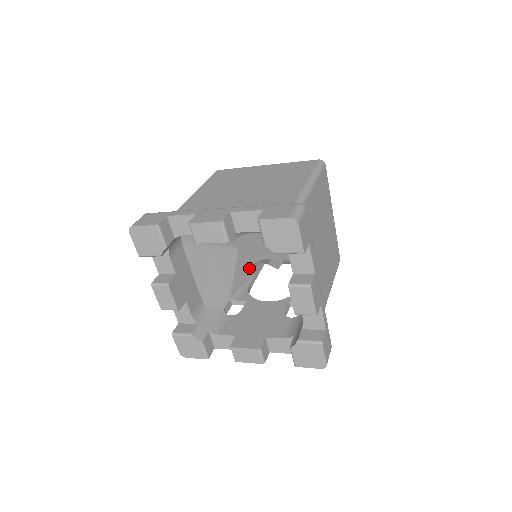
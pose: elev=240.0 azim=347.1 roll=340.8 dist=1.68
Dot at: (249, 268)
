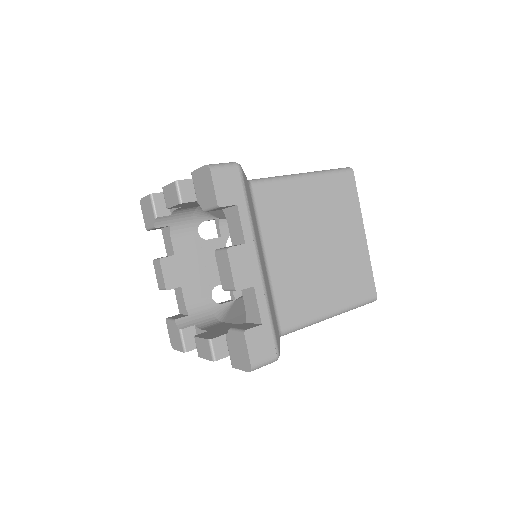
Dot at: occluded
